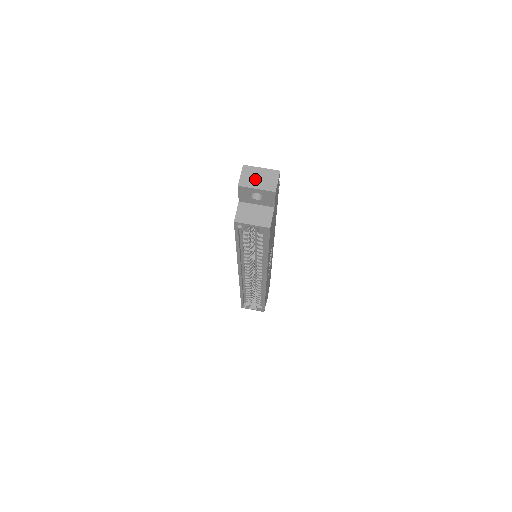
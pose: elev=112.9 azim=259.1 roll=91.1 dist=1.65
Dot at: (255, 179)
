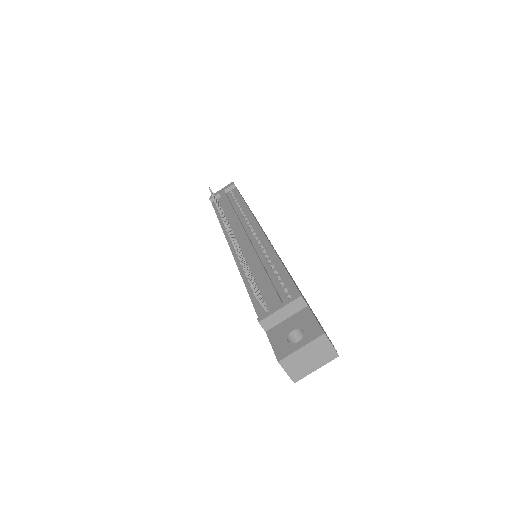
Dot at: (306, 364)
